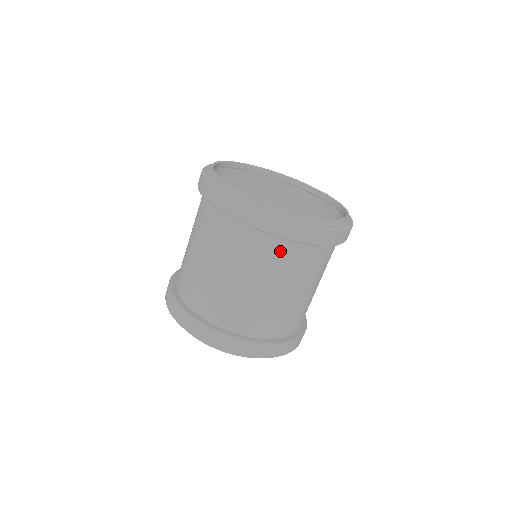
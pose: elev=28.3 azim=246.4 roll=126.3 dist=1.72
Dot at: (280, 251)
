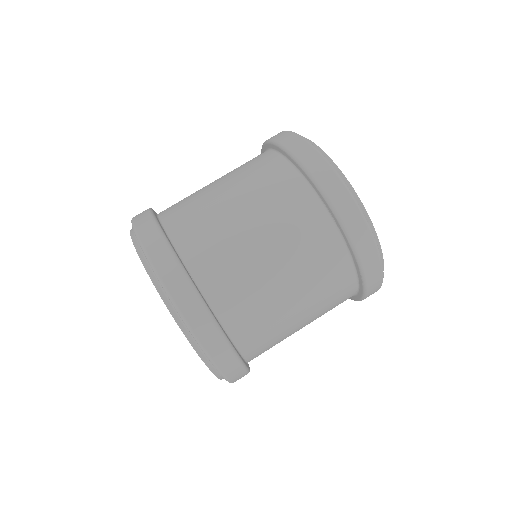
Dot at: (334, 260)
